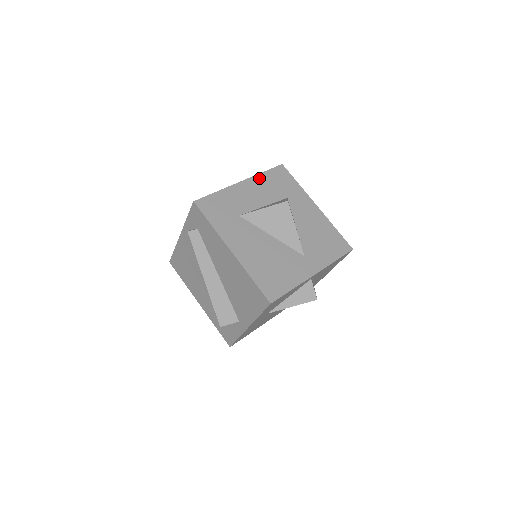
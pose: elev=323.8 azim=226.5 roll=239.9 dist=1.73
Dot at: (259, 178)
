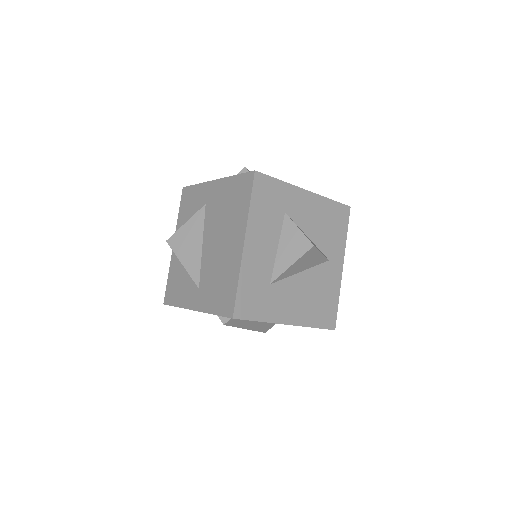
Dot at: (252, 218)
